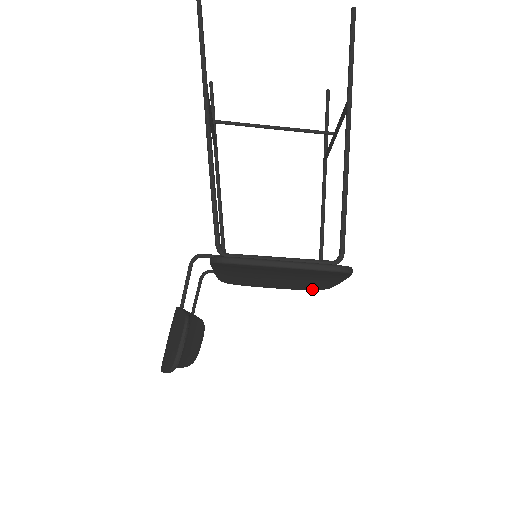
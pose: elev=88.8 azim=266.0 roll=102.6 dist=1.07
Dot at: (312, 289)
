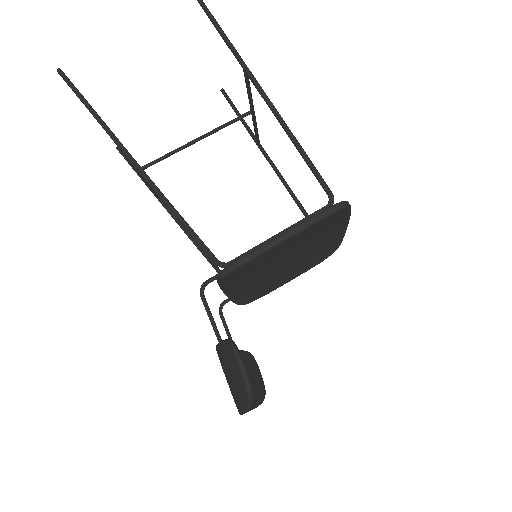
Dot at: (325, 257)
